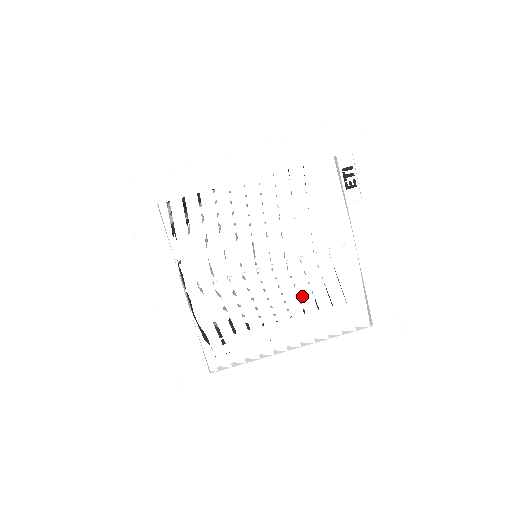
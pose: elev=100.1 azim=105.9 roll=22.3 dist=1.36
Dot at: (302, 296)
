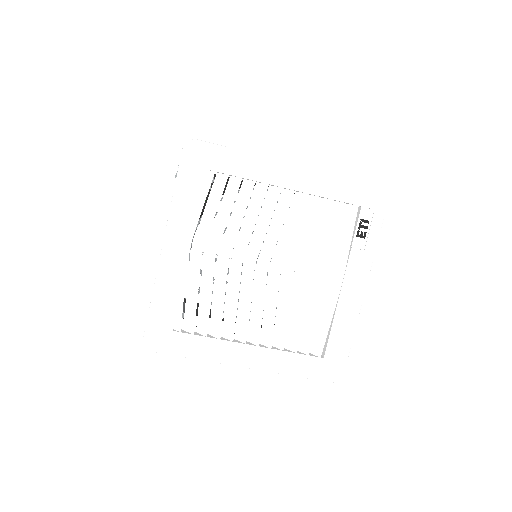
Dot at: (280, 304)
